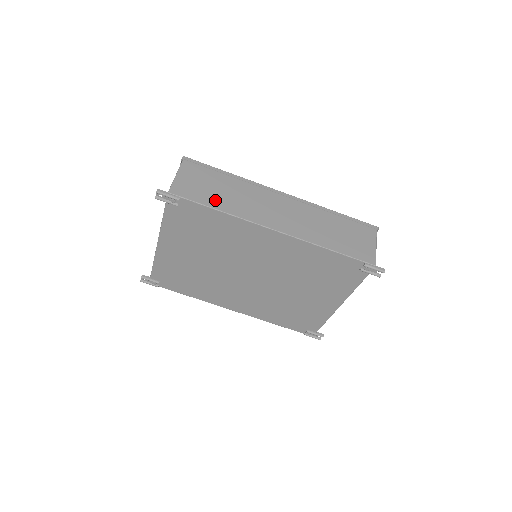
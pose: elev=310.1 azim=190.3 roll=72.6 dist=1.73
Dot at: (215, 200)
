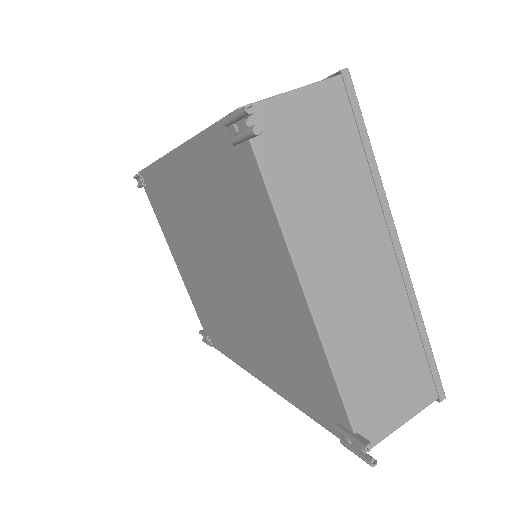
Dot at: occluded
